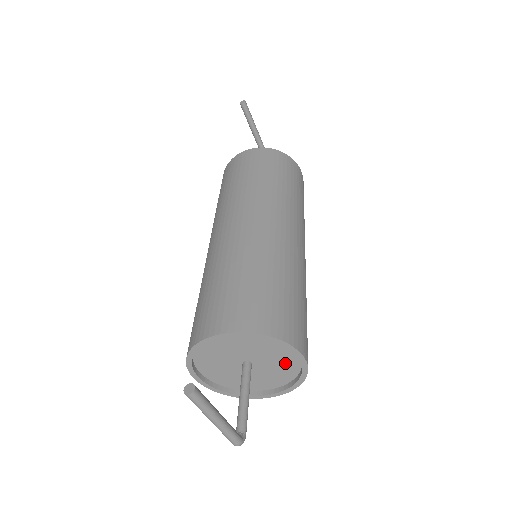
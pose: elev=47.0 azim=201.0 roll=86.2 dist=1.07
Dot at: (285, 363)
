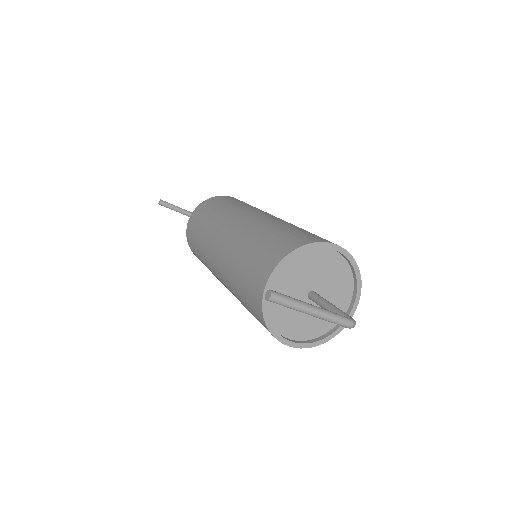
Dot at: (332, 267)
